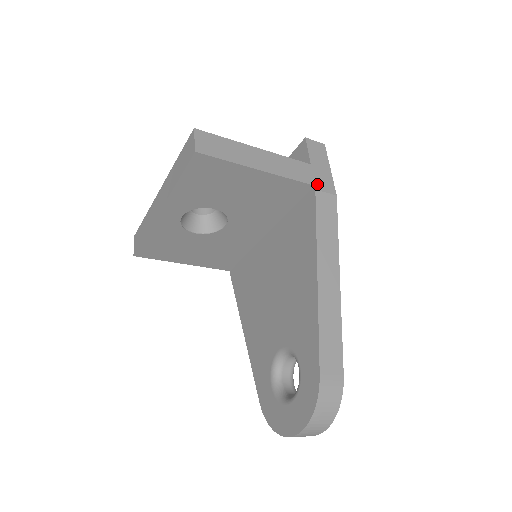
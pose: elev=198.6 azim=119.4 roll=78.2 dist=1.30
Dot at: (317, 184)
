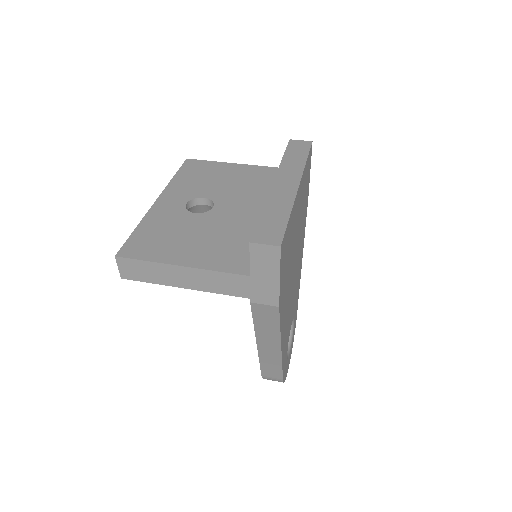
Dot at: (254, 297)
